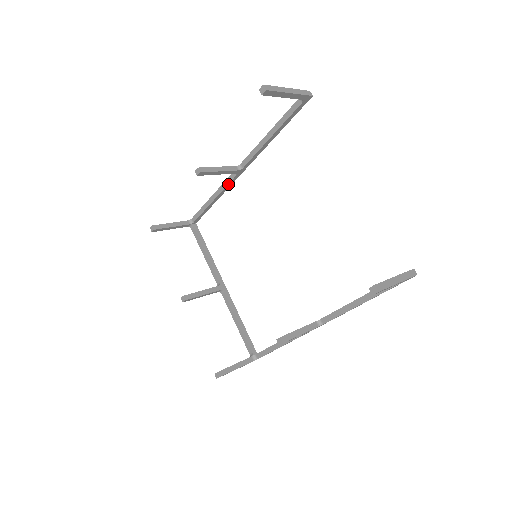
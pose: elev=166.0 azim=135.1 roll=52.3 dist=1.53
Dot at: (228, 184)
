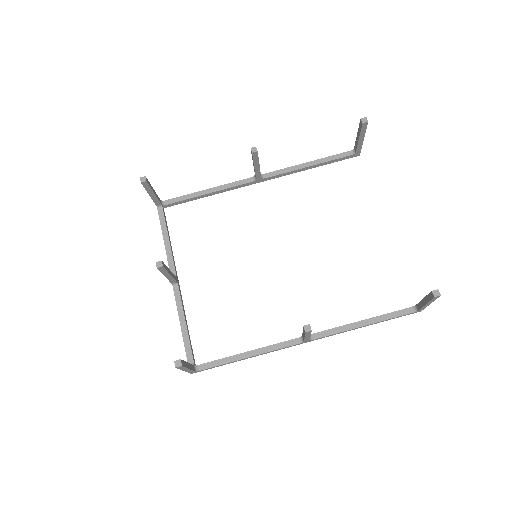
Dot at: (238, 185)
